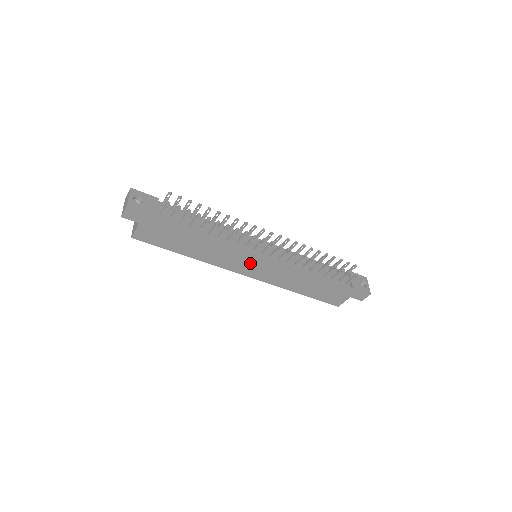
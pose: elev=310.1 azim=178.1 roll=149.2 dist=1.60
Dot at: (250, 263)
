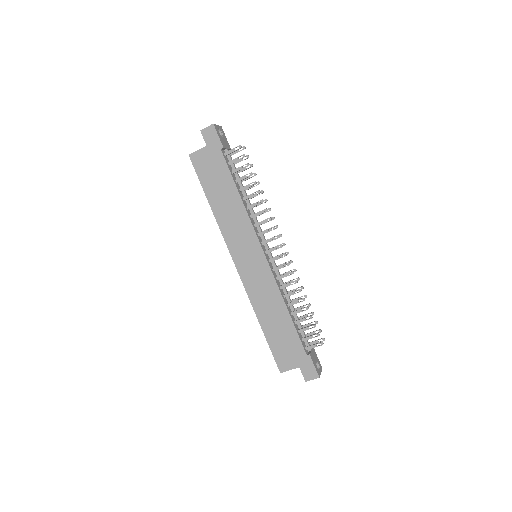
Dot at: (249, 252)
